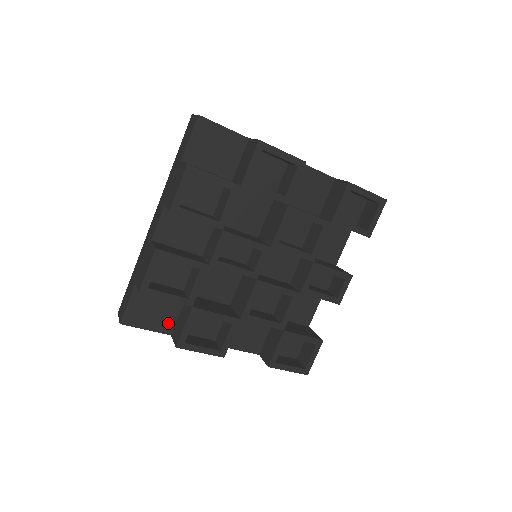
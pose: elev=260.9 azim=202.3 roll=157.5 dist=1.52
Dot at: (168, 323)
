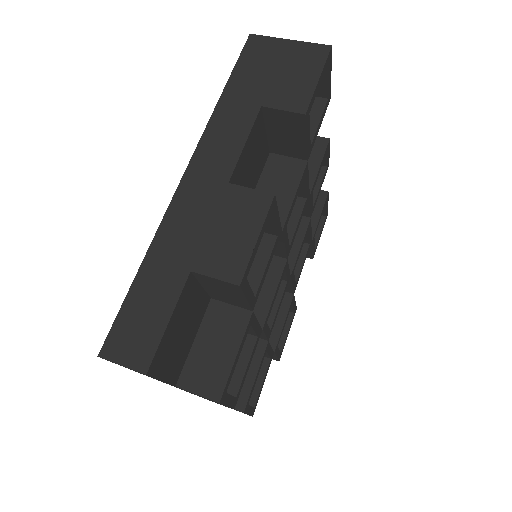
Dot at: occluded
